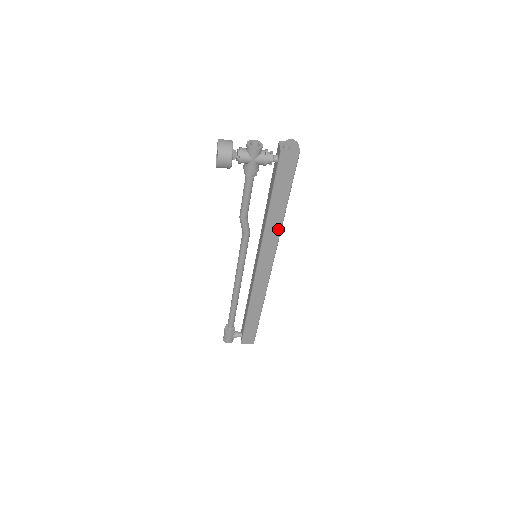
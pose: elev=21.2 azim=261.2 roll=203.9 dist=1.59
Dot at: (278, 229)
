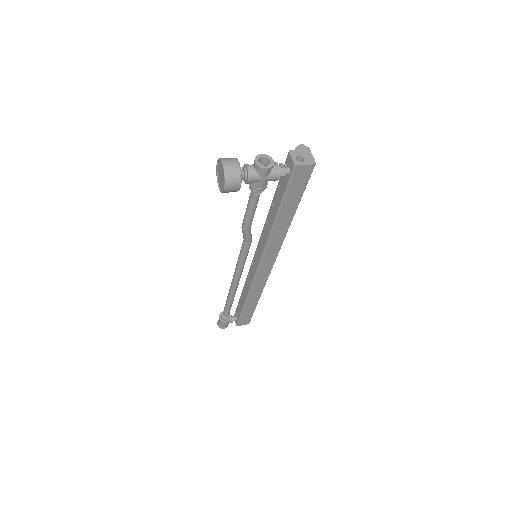
Dot at: (284, 233)
